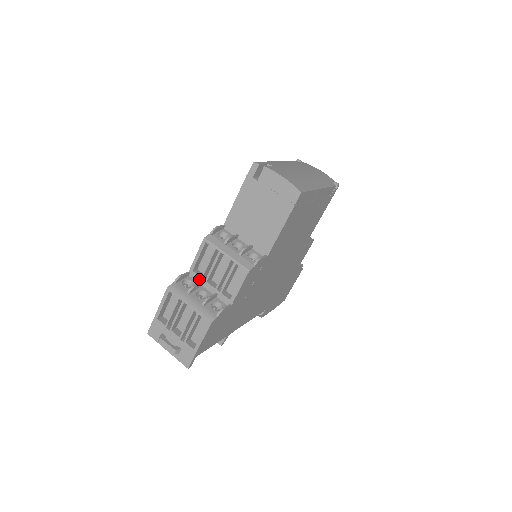
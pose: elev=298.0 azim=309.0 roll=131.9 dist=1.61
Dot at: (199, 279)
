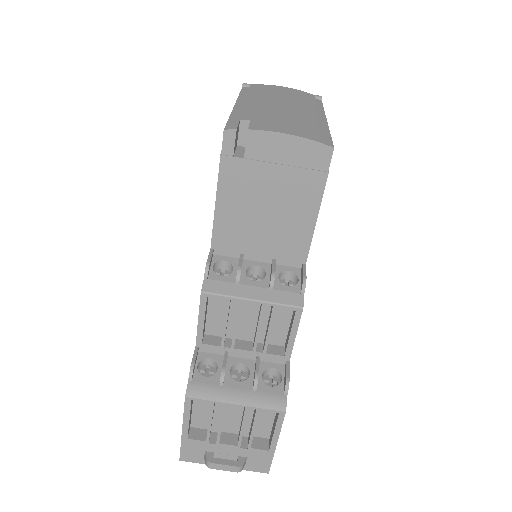
Dot at: (218, 350)
